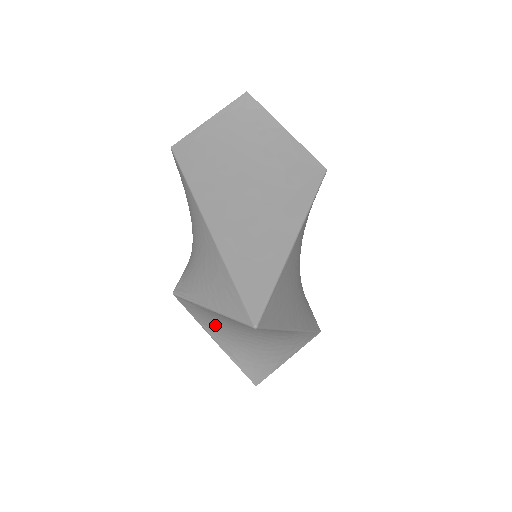
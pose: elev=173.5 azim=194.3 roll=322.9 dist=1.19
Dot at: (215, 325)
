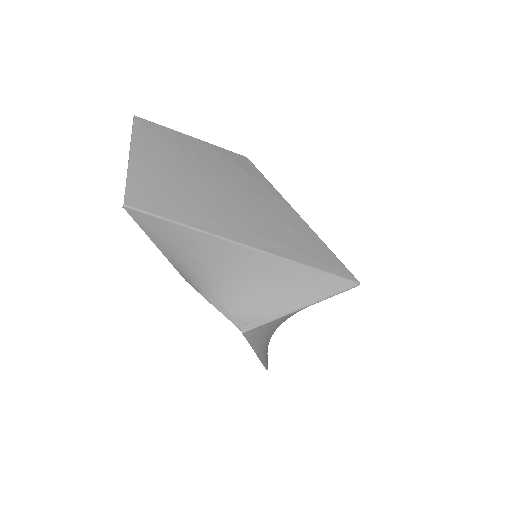
Dot at: (268, 334)
